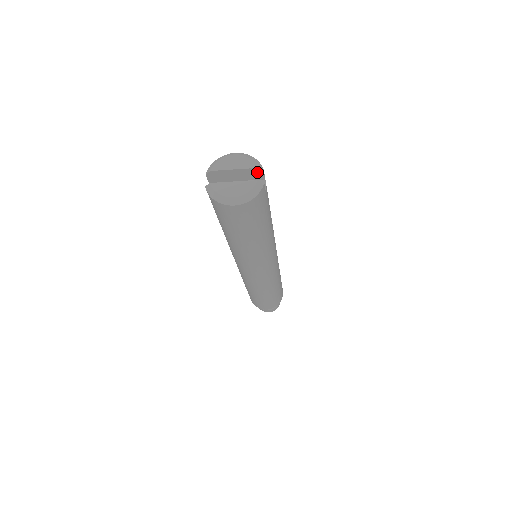
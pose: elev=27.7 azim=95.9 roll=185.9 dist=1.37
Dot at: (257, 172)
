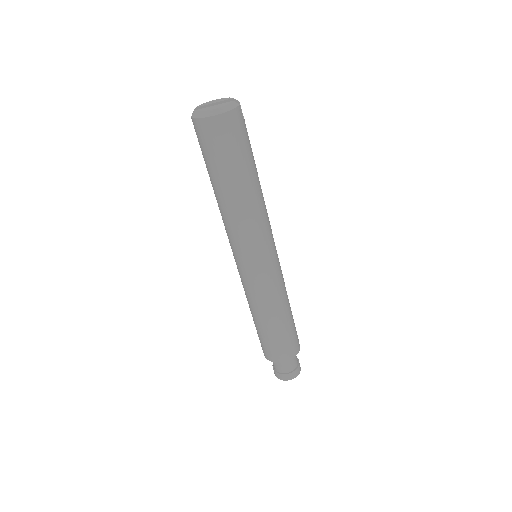
Dot at: occluded
